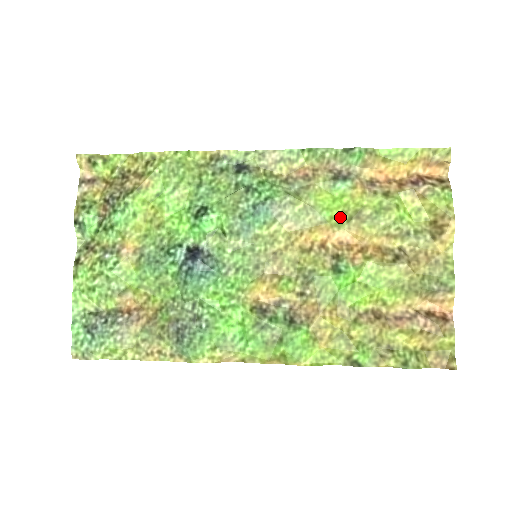
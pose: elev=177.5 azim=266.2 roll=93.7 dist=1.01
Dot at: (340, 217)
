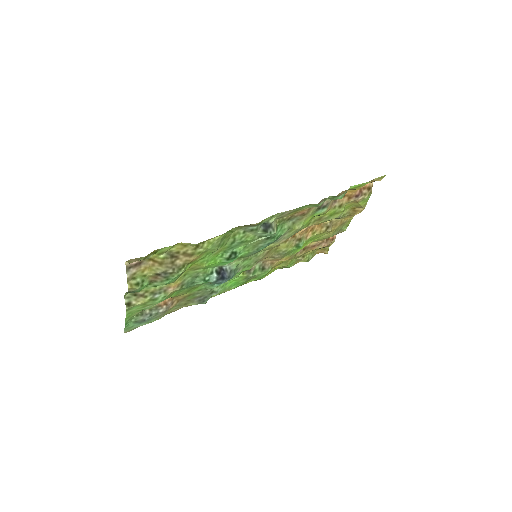
Dot at: (310, 222)
